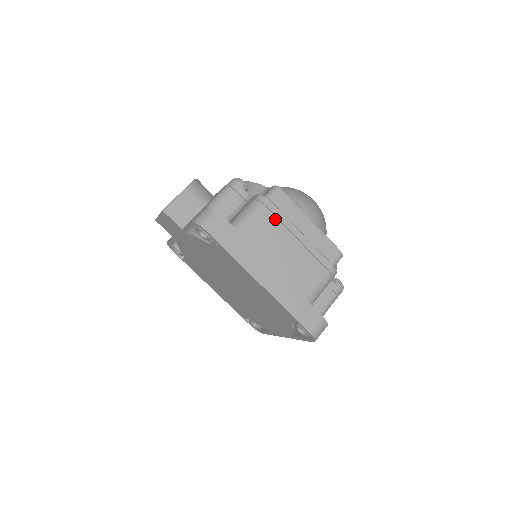
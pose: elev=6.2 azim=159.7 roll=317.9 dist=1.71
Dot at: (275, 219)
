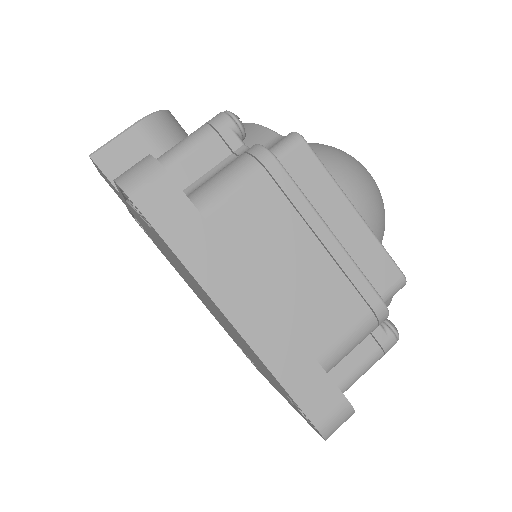
Dot at: (280, 196)
